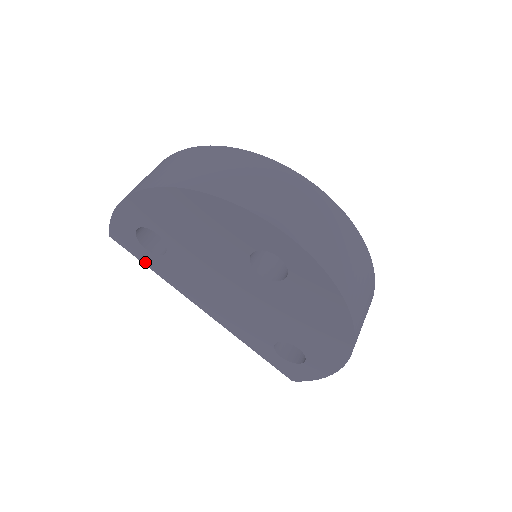
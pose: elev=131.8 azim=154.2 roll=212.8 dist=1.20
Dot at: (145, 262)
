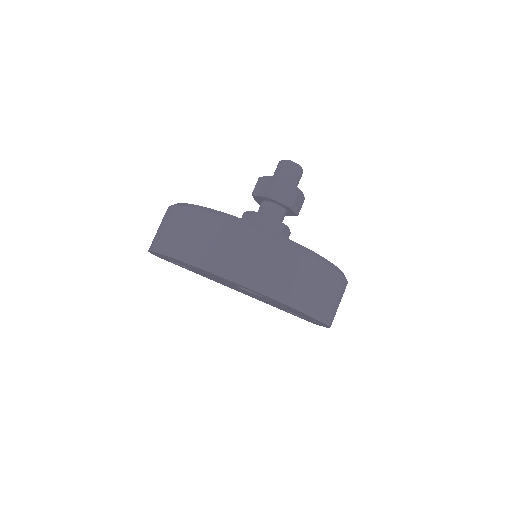
Dot at: occluded
